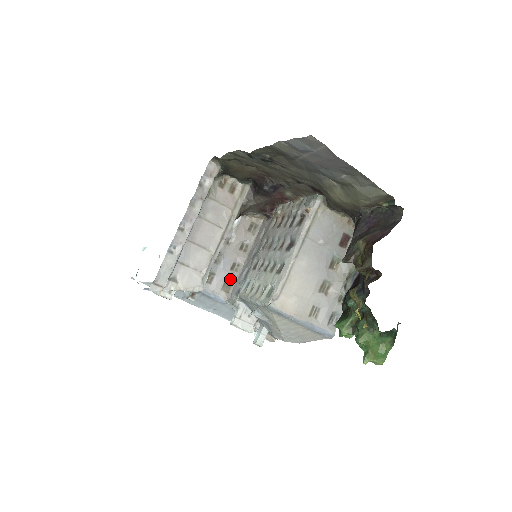
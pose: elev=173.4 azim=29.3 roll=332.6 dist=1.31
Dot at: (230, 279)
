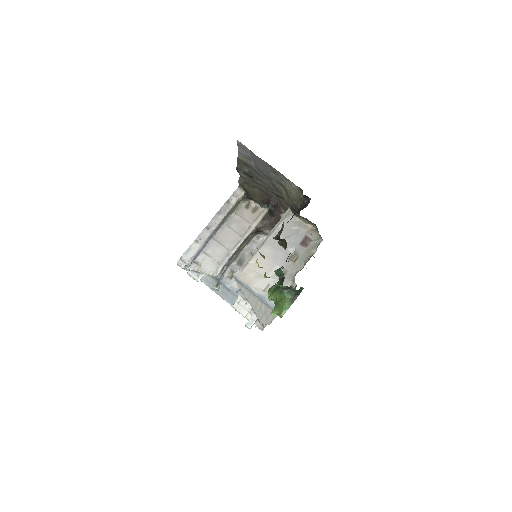
Dot at: occluded
